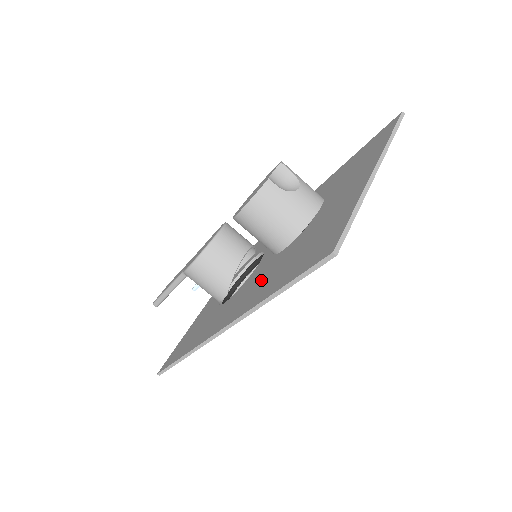
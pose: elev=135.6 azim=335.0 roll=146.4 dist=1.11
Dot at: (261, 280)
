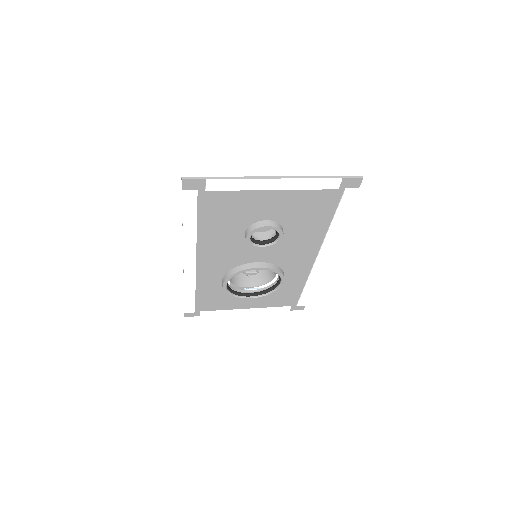
Dot at: (218, 243)
